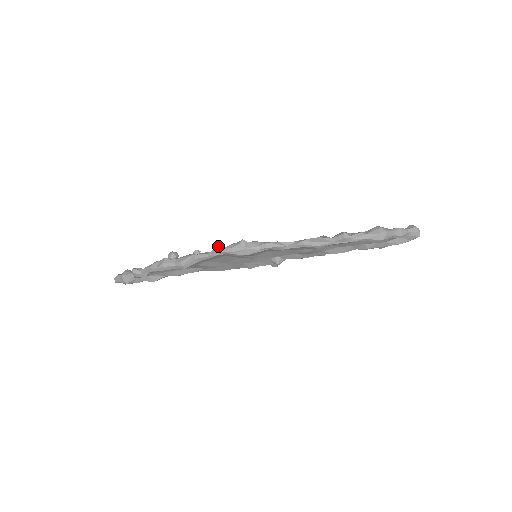
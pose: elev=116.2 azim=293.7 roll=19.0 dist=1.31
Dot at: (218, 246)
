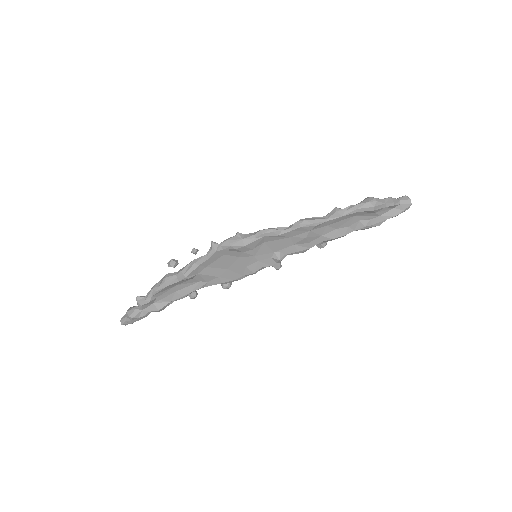
Dot at: (215, 242)
